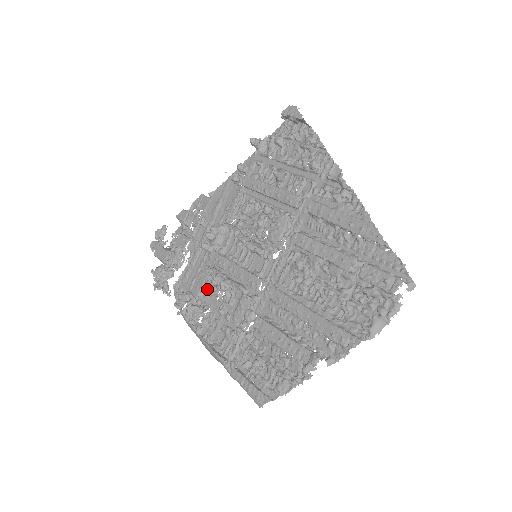
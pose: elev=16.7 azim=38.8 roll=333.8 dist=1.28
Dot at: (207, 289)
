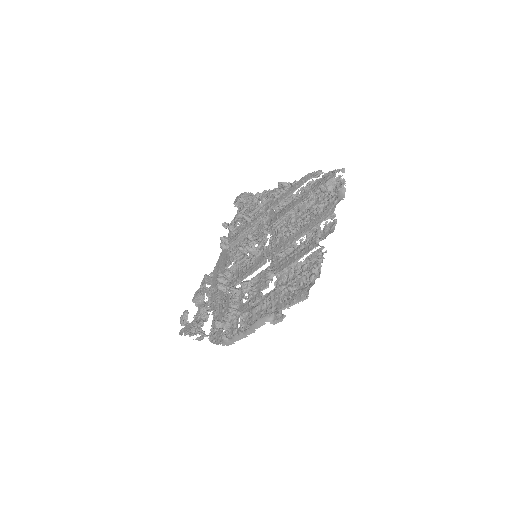
Dot at: (232, 288)
